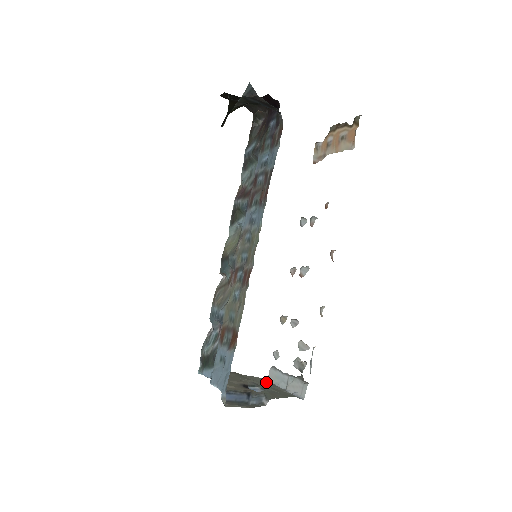
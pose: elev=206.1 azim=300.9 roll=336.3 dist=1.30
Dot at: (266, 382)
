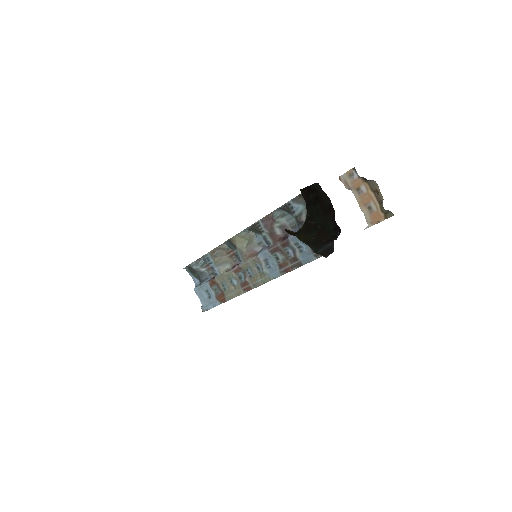
Dot at: occluded
